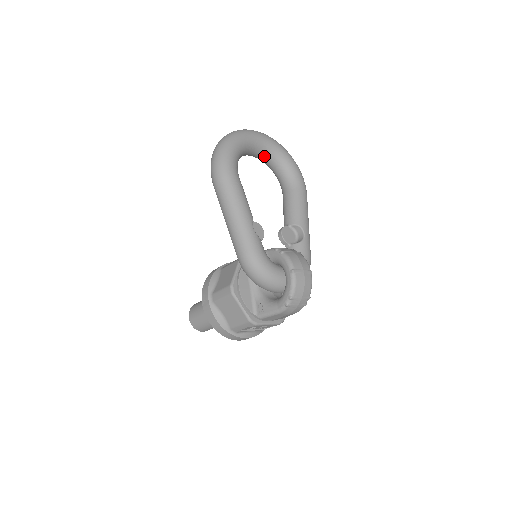
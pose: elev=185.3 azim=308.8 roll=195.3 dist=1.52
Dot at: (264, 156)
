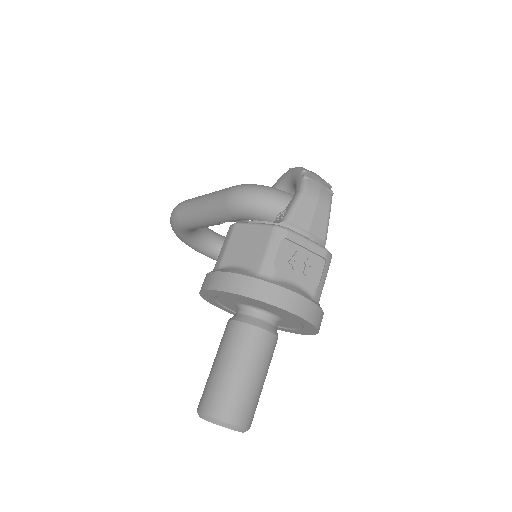
Dot at: occluded
